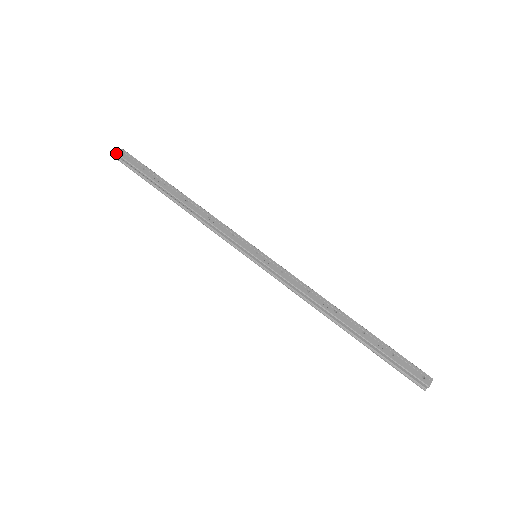
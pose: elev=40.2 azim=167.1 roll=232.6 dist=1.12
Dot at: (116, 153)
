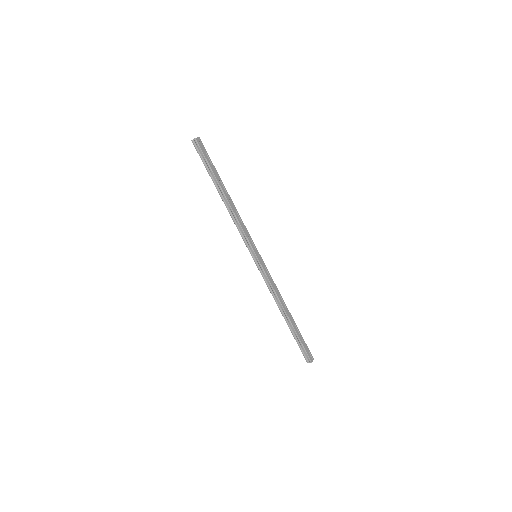
Dot at: (196, 139)
